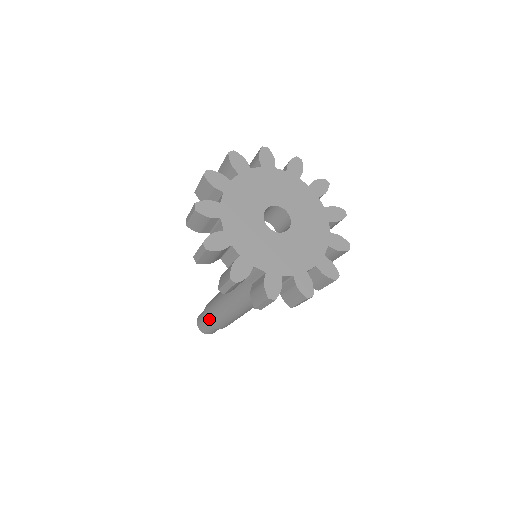
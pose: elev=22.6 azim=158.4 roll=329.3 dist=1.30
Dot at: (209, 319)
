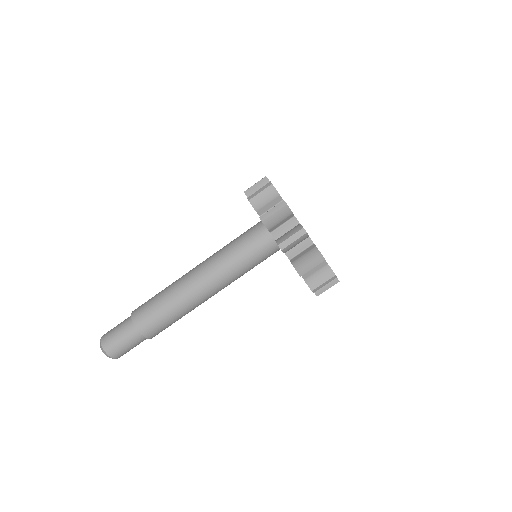
Dot at: occluded
